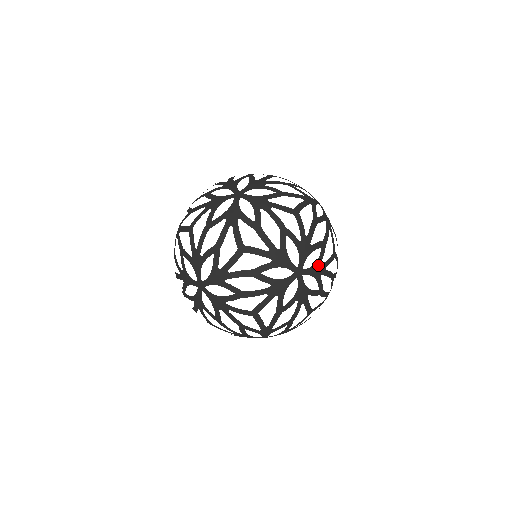
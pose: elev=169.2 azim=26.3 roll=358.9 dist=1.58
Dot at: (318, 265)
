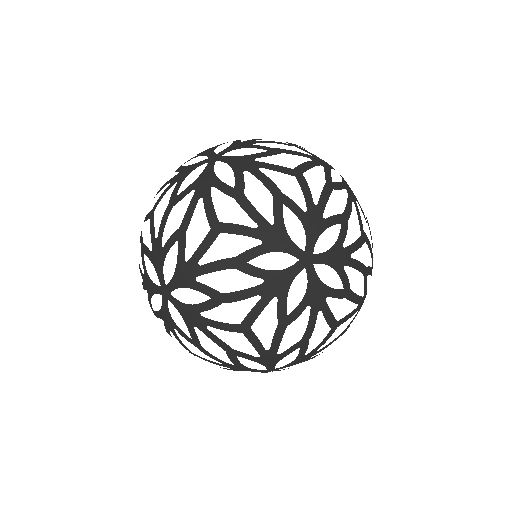
Dot at: occluded
